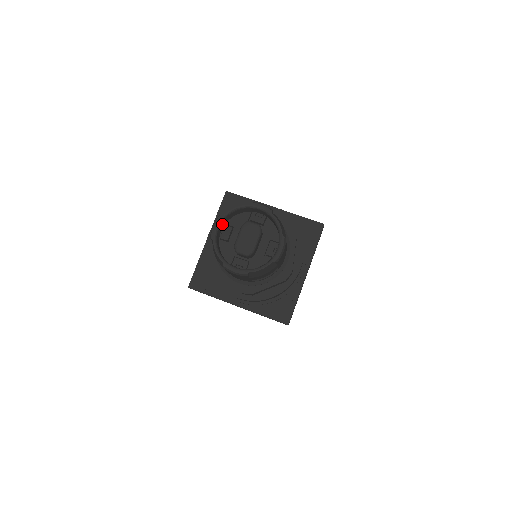
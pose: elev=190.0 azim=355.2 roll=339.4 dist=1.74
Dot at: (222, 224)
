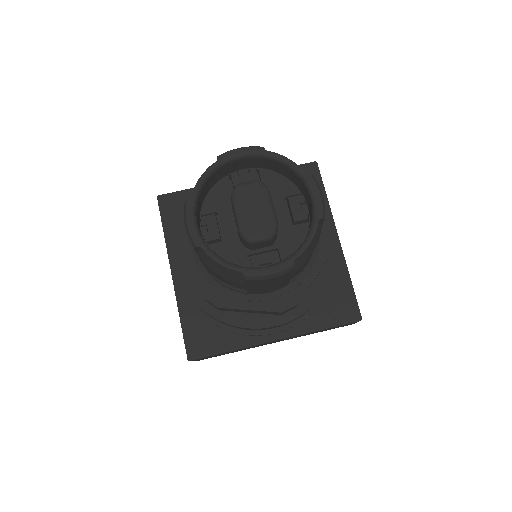
Dot at: (197, 216)
